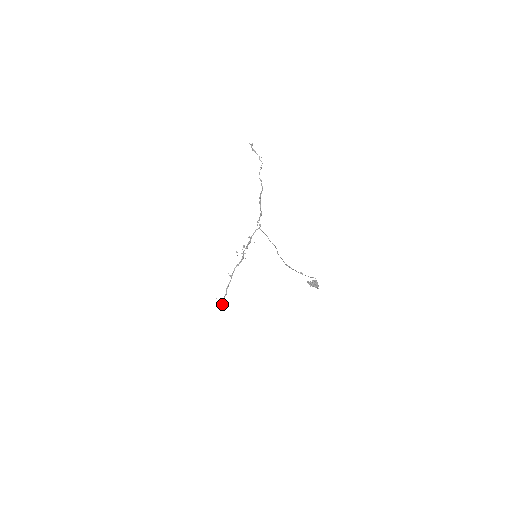
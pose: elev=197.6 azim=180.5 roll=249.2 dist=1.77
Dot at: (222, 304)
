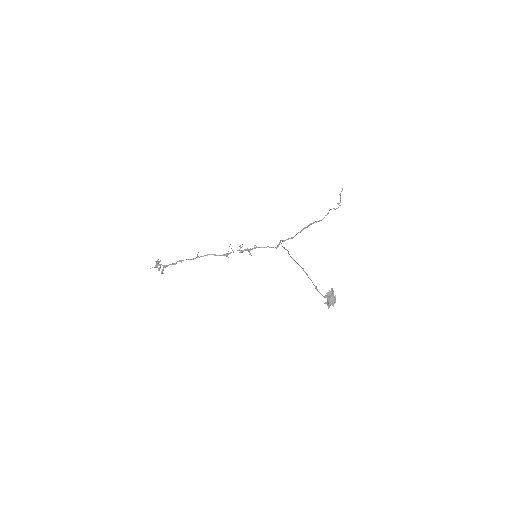
Dot at: (159, 267)
